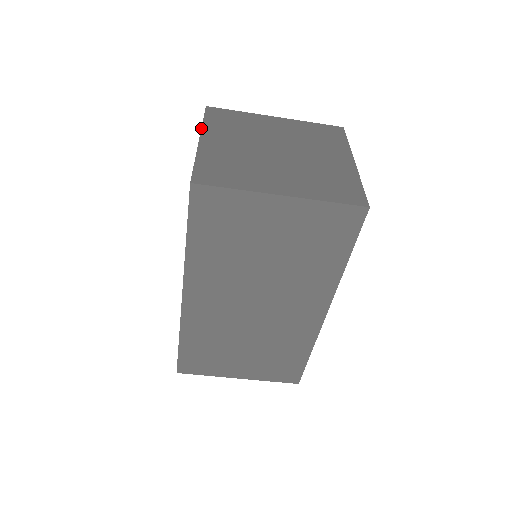
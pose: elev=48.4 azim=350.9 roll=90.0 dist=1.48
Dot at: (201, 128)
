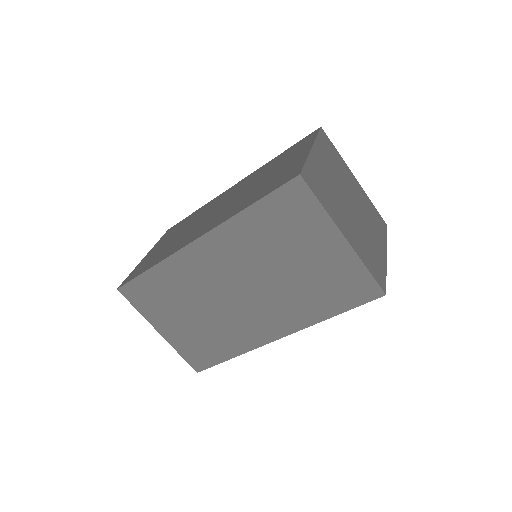
Dot at: (315, 140)
